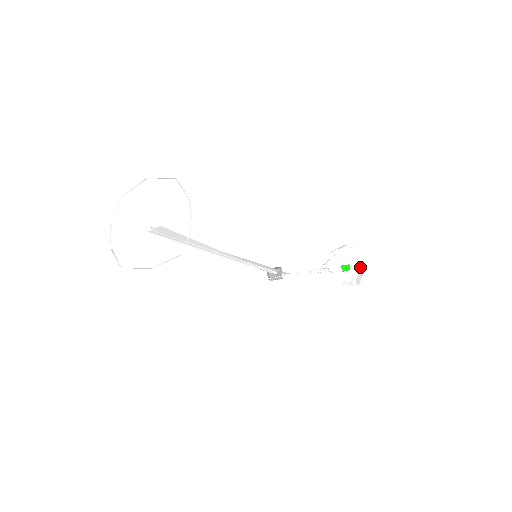
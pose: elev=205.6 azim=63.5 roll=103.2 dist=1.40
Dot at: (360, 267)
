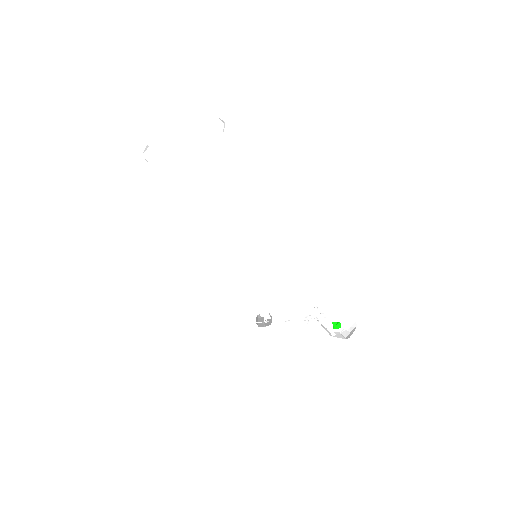
Dot at: (351, 329)
